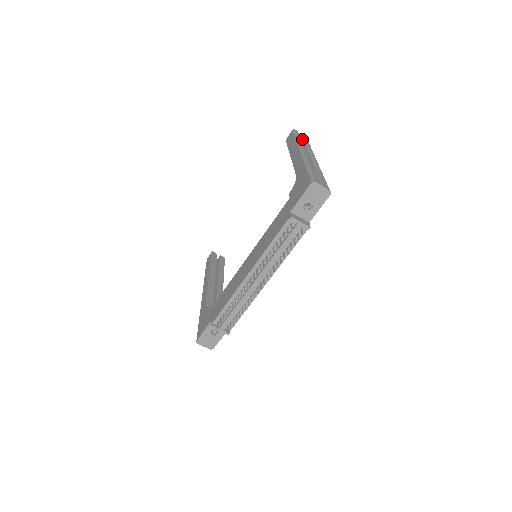
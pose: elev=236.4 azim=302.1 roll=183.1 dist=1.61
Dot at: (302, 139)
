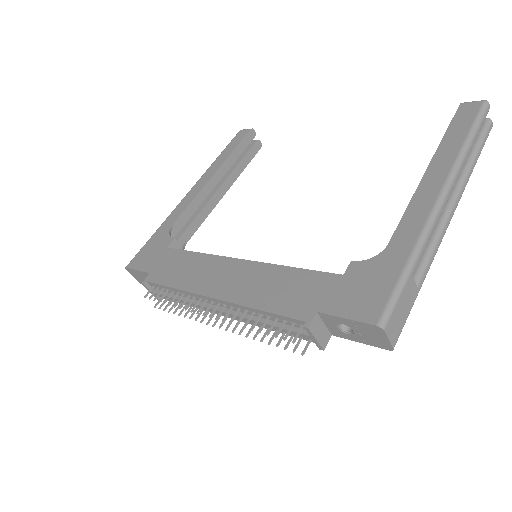
Dot at: (480, 132)
